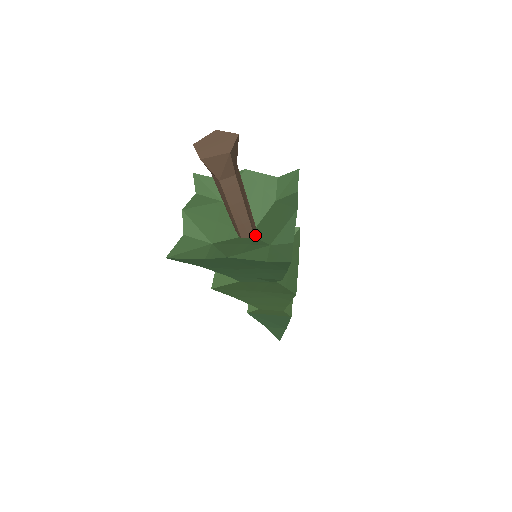
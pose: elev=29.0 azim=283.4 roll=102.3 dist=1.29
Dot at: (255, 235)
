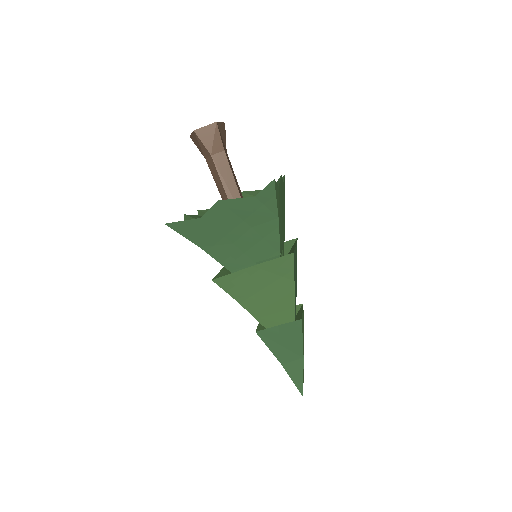
Dot at: occluded
